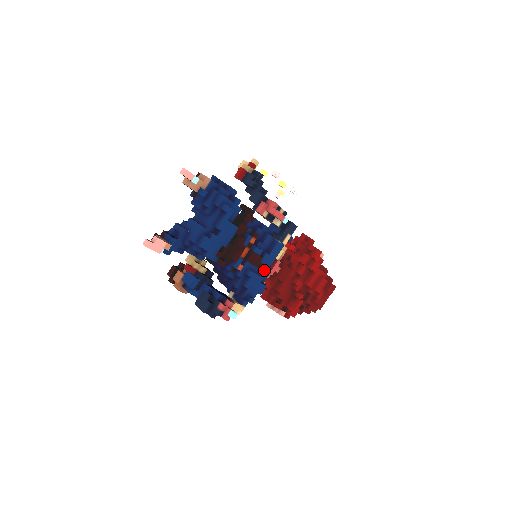
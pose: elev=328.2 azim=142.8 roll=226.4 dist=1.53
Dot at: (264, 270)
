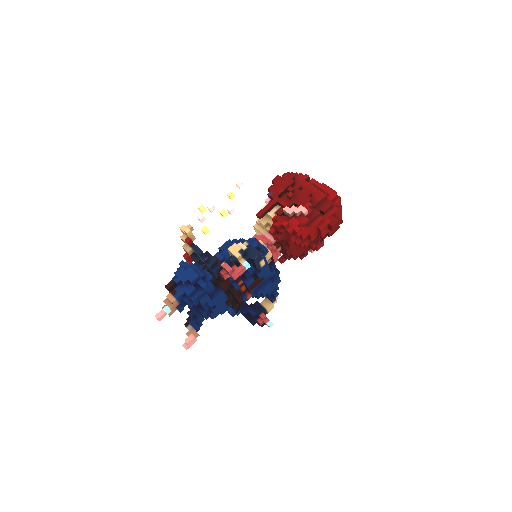
Dot at: (268, 275)
